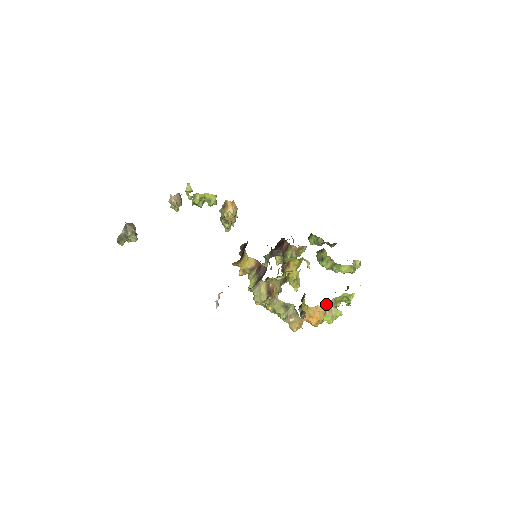
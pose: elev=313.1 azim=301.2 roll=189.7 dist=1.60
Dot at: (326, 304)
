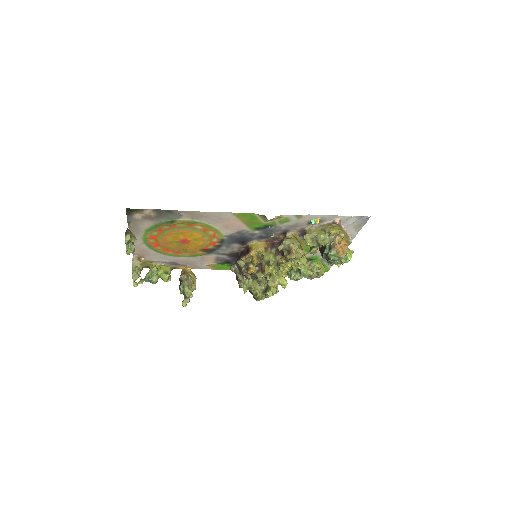
Dot at: occluded
